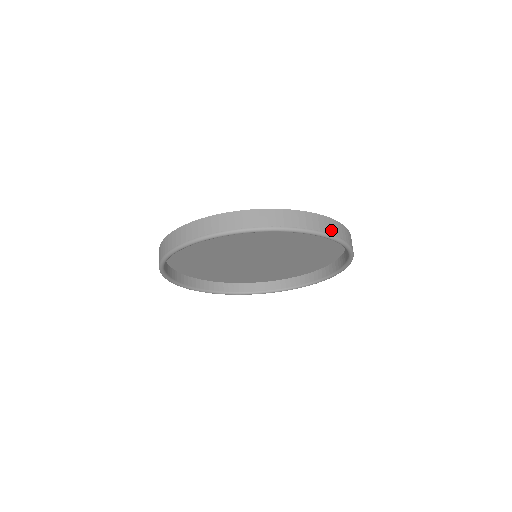
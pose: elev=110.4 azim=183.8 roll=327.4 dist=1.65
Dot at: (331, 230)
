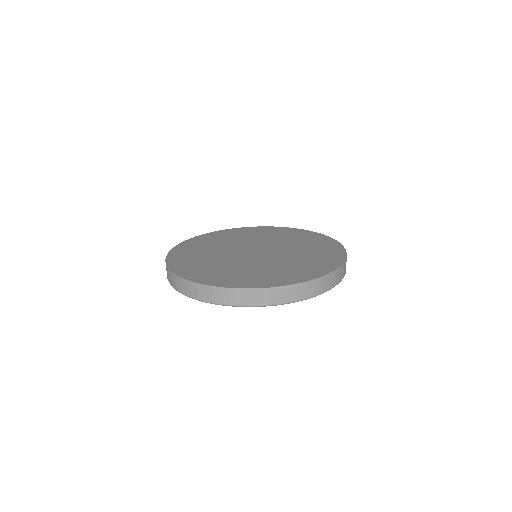
Dot at: (230, 300)
